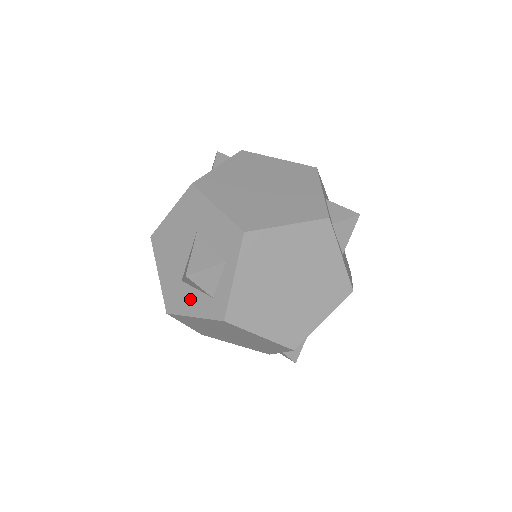
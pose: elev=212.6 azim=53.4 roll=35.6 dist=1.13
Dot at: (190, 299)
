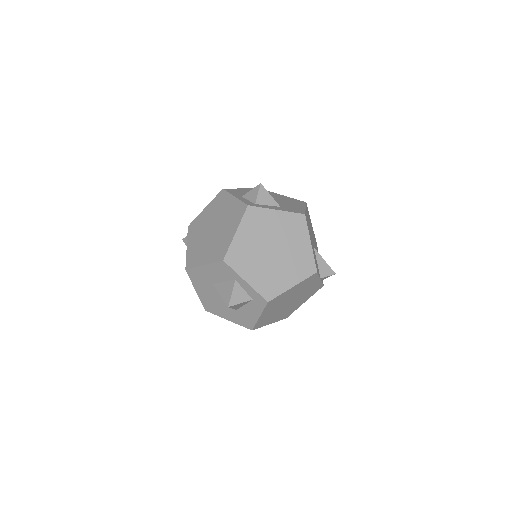
Dot at: (249, 312)
